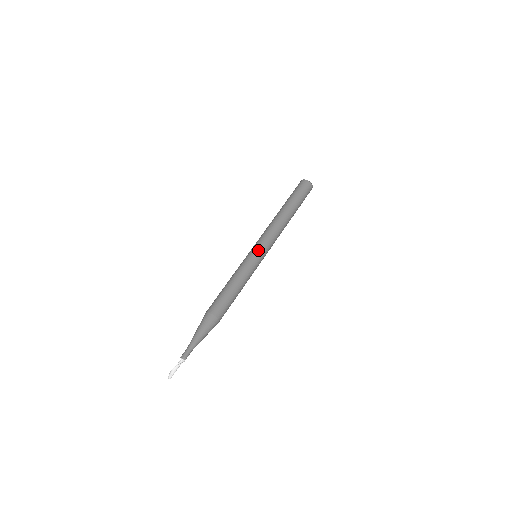
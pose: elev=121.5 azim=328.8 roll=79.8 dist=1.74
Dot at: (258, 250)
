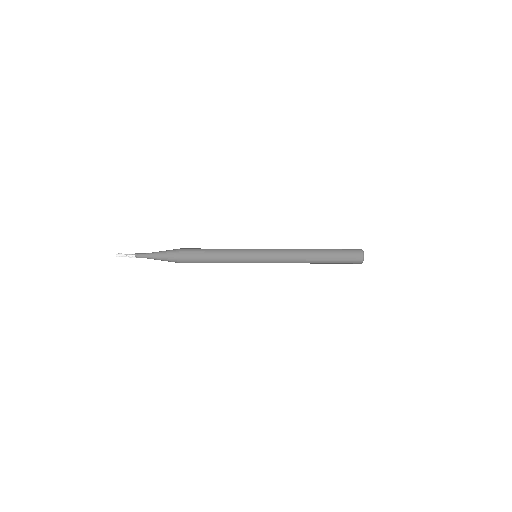
Dot at: (259, 259)
